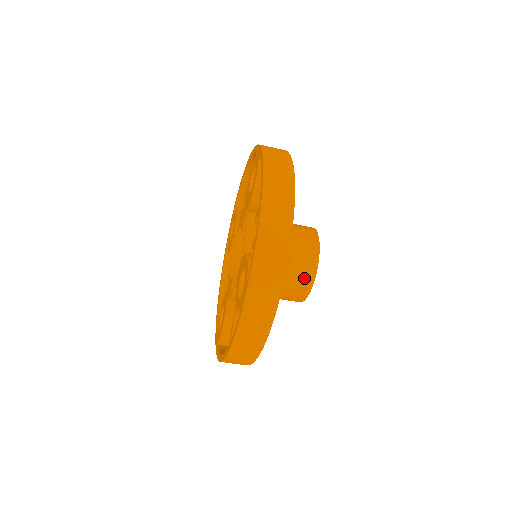
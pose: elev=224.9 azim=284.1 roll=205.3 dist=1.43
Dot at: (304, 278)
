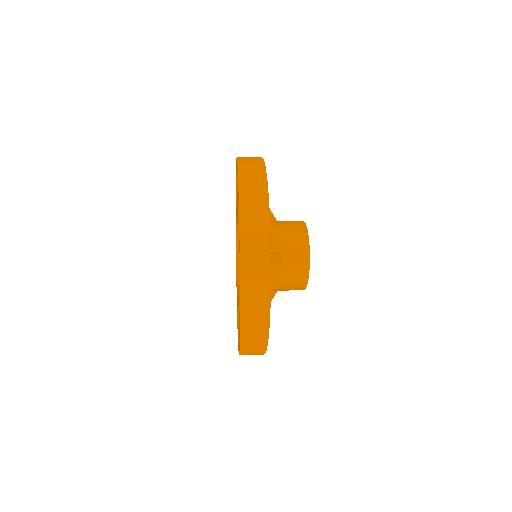
Dot at: (298, 282)
